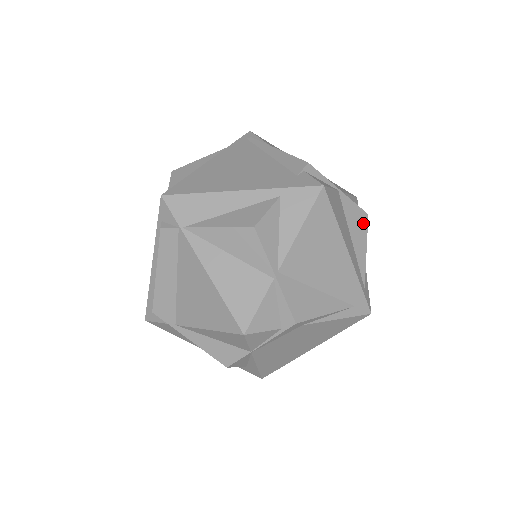
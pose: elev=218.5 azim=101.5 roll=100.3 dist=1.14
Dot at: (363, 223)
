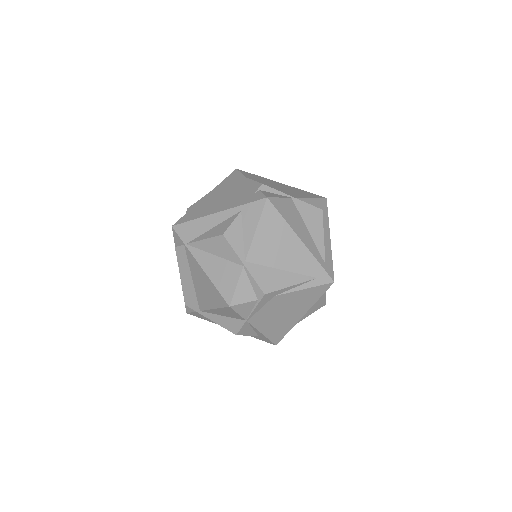
Dot at: (318, 217)
